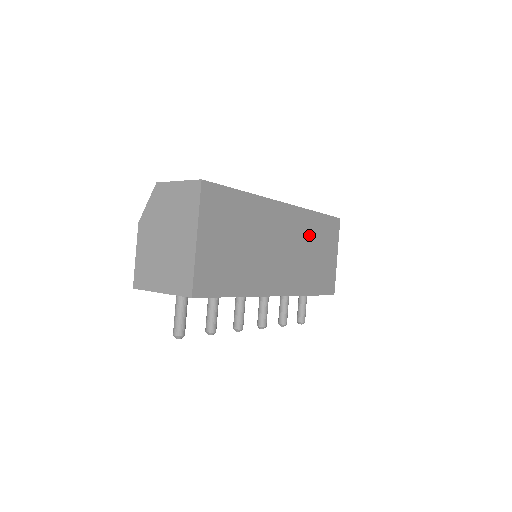
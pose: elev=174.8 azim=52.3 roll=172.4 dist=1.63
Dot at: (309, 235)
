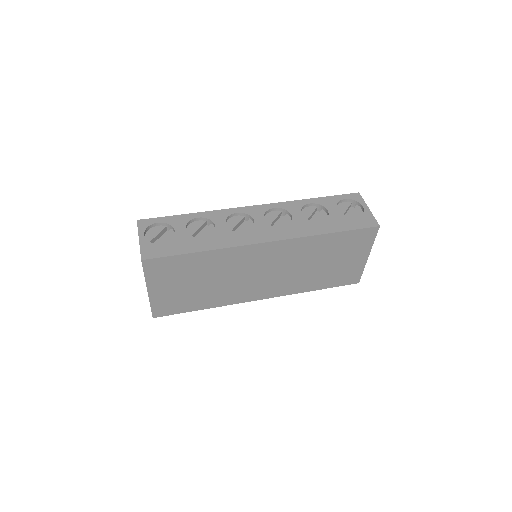
Dot at: (312, 253)
